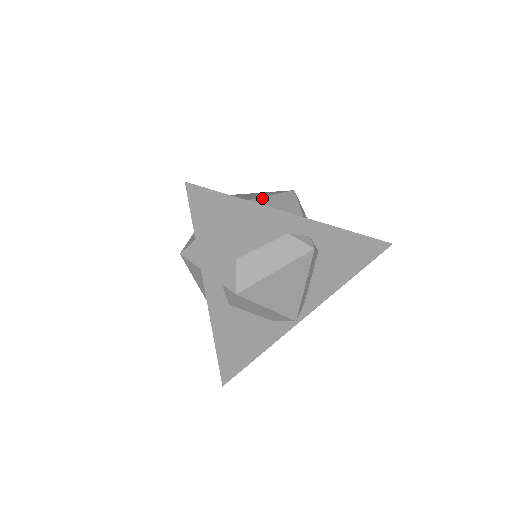
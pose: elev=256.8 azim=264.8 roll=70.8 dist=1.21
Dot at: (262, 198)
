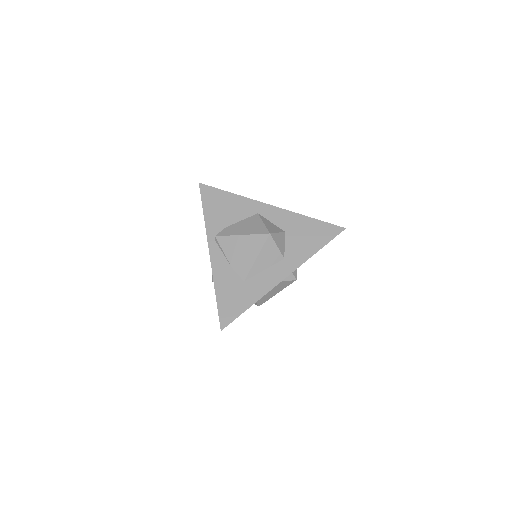
Dot at: (254, 265)
